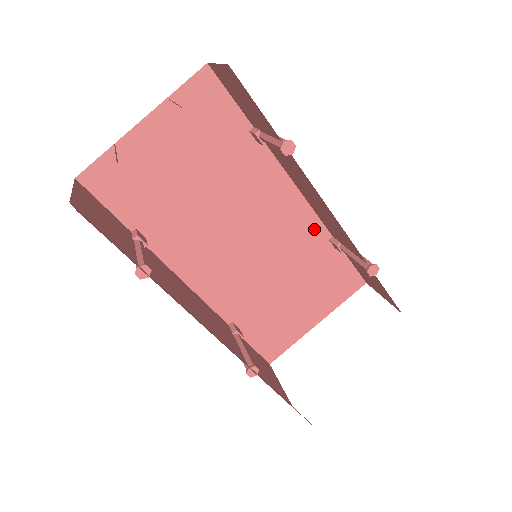
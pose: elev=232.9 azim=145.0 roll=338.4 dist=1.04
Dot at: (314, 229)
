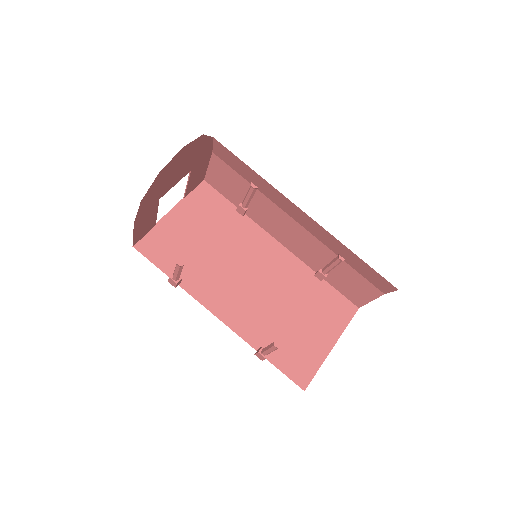
Dot at: (300, 268)
